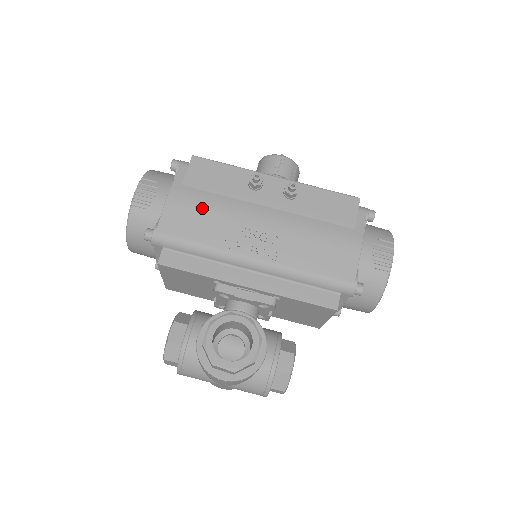
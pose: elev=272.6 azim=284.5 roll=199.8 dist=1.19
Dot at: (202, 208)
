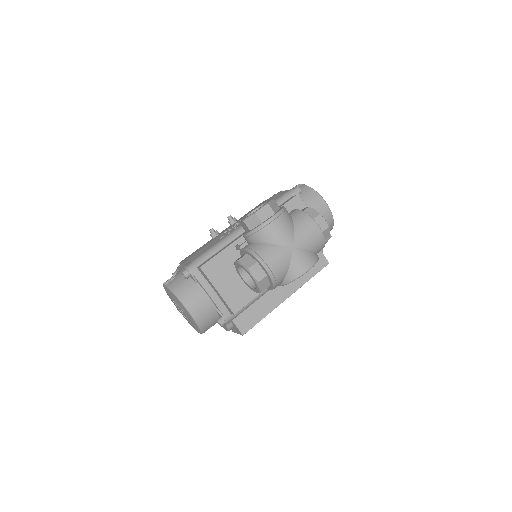
Dot at: (199, 250)
